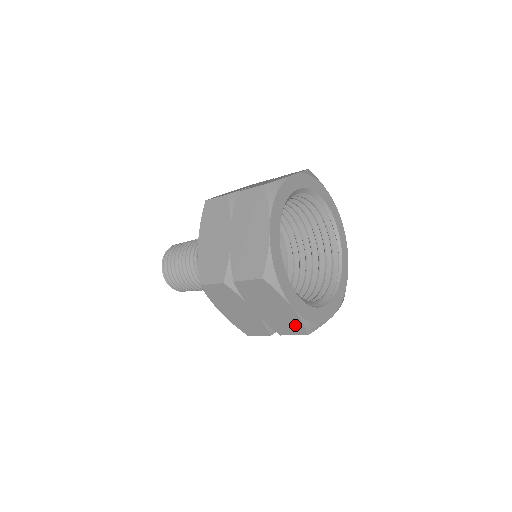
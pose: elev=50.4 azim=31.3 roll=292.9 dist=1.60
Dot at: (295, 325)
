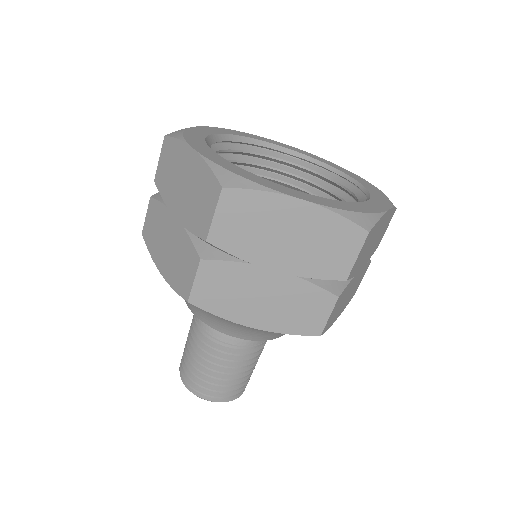
Dot at: (338, 233)
